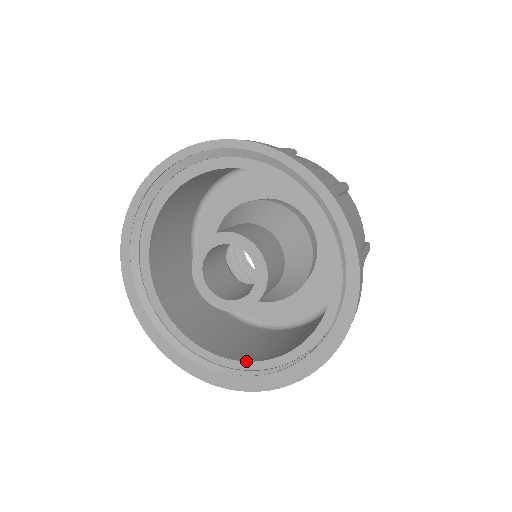
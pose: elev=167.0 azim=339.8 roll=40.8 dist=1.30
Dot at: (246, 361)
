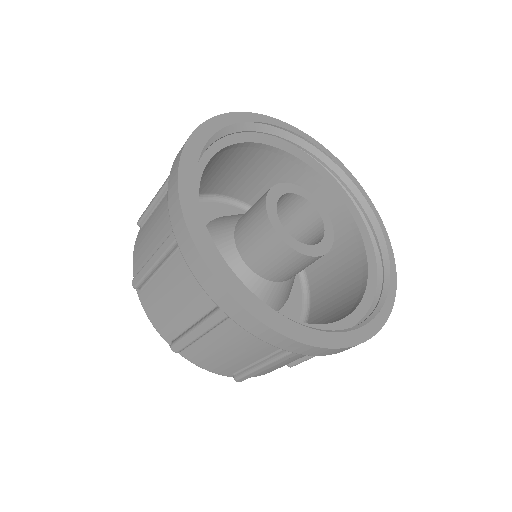
Dot at: occluded
